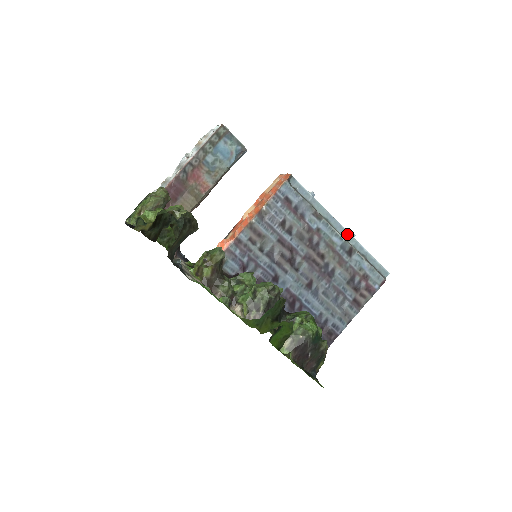
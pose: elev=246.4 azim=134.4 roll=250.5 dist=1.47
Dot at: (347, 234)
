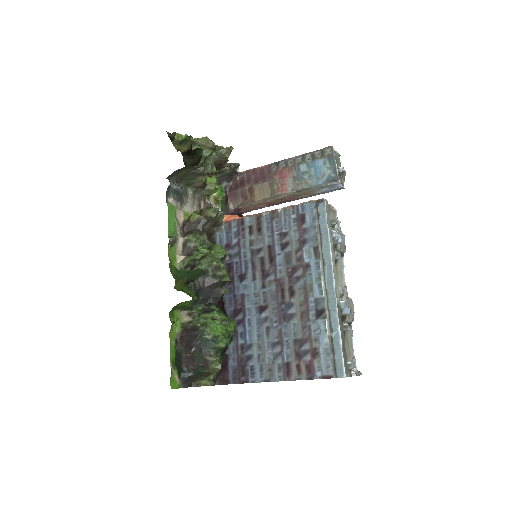
Dot at: (333, 295)
